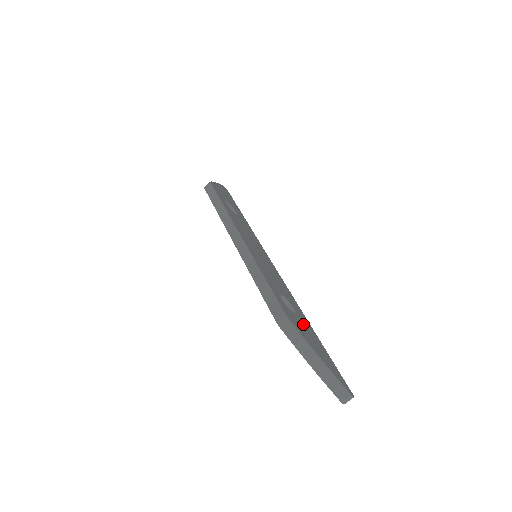
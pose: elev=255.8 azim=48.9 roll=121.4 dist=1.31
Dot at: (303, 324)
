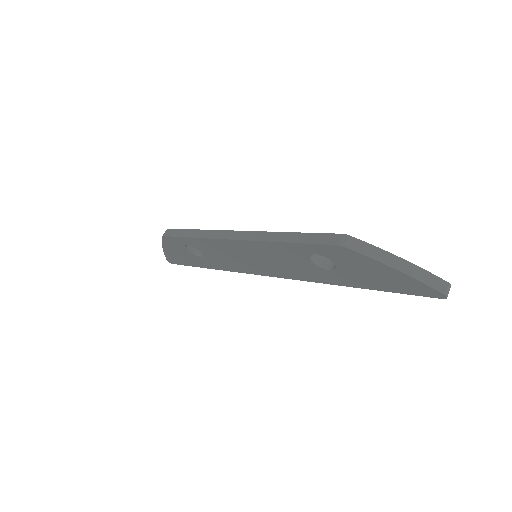
Dot at: occluded
